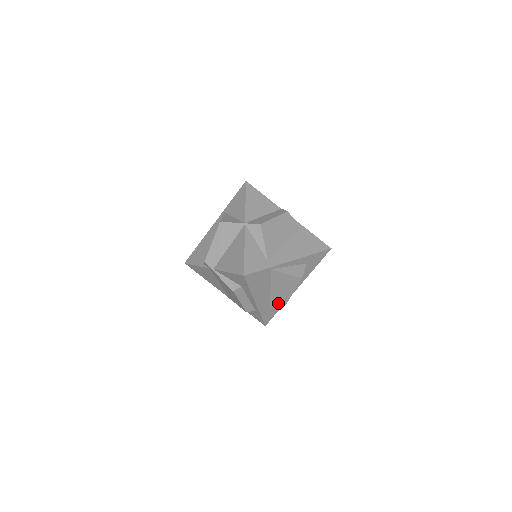
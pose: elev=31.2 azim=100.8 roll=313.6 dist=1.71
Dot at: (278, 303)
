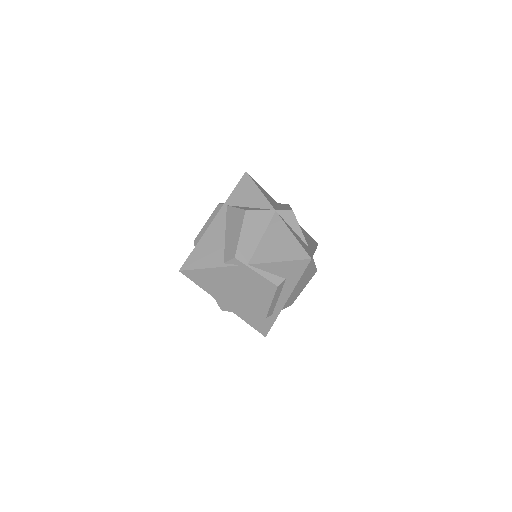
Dot at: (288, 304)
